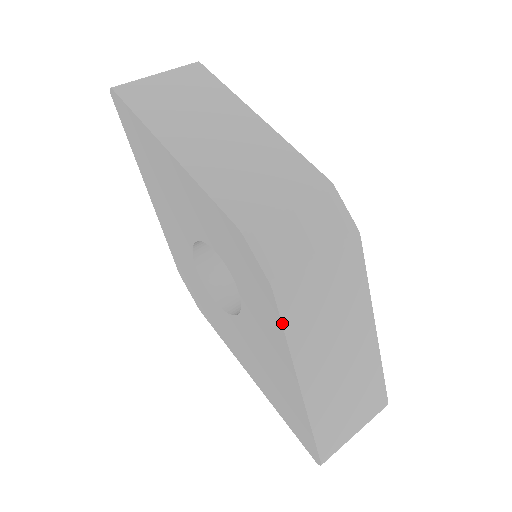
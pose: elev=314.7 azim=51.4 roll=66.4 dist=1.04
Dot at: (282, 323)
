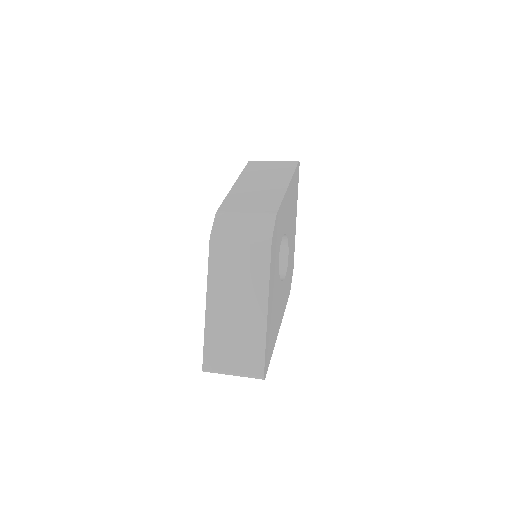
Dot at: (209, 261)
